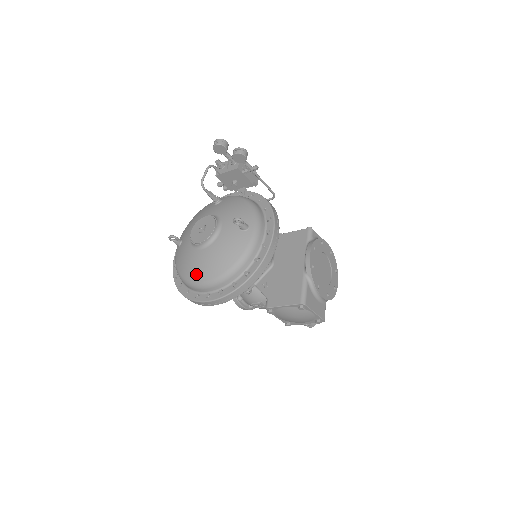
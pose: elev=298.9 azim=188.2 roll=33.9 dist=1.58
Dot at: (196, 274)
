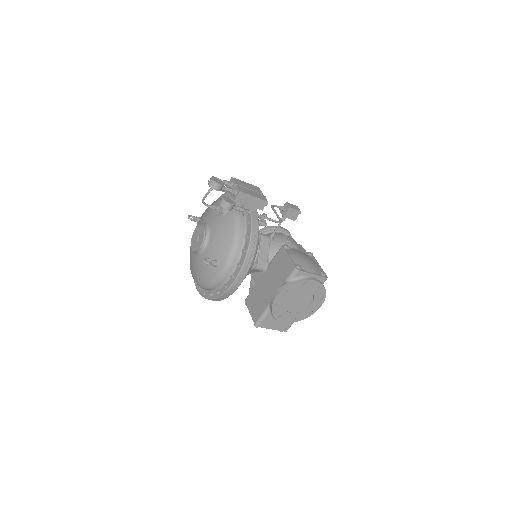
Dot at: (190, 264)
